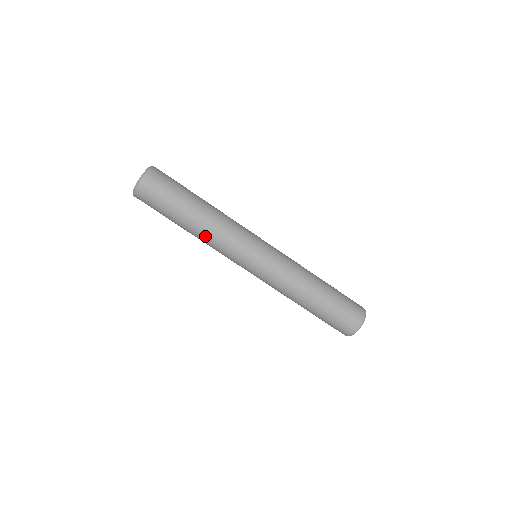
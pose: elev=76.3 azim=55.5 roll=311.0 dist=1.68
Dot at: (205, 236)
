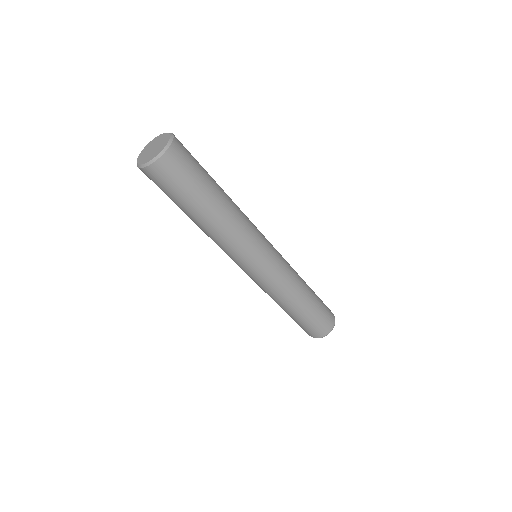
Dot at: occluded
